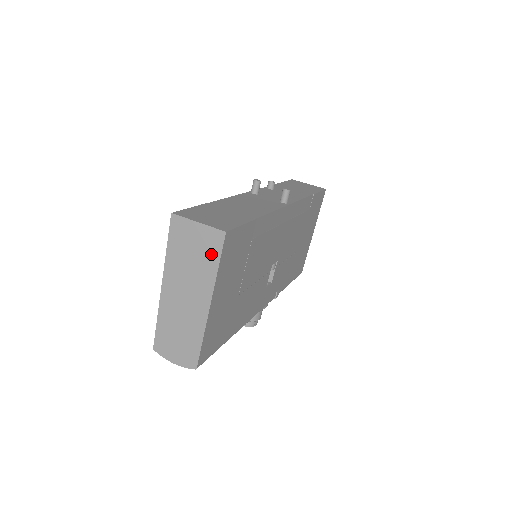
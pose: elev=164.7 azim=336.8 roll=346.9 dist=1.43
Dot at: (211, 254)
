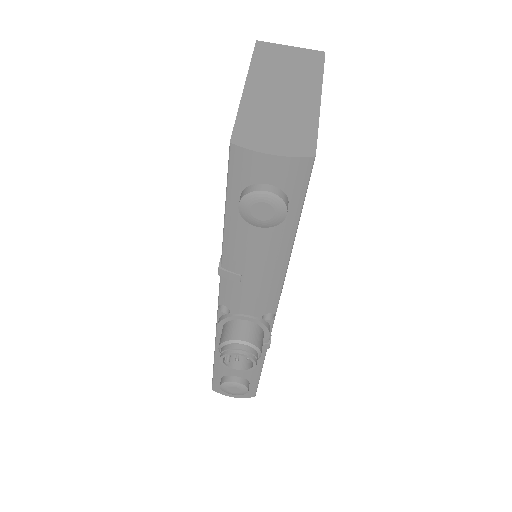
Dot at: (312, 63)
